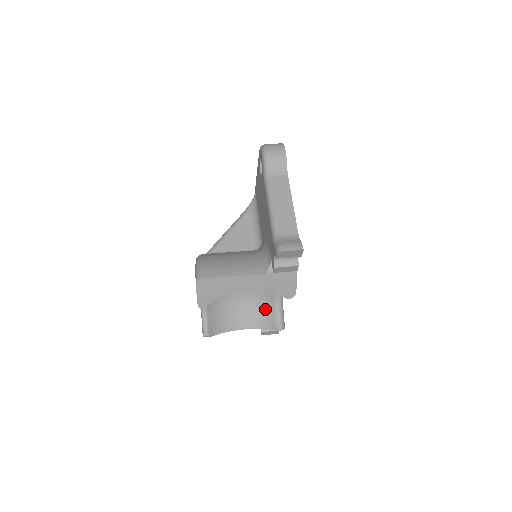
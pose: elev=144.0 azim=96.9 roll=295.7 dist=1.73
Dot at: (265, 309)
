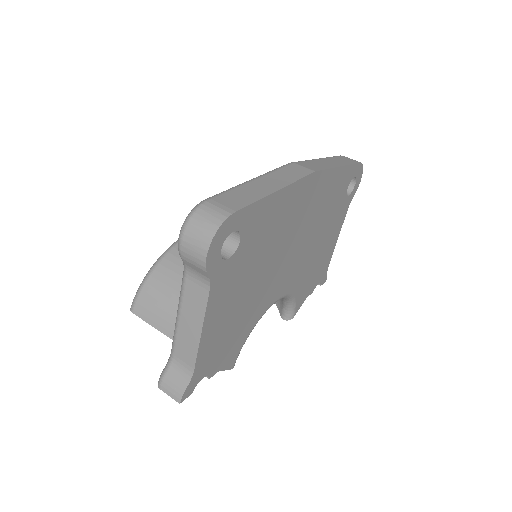
Dot at: occluded
